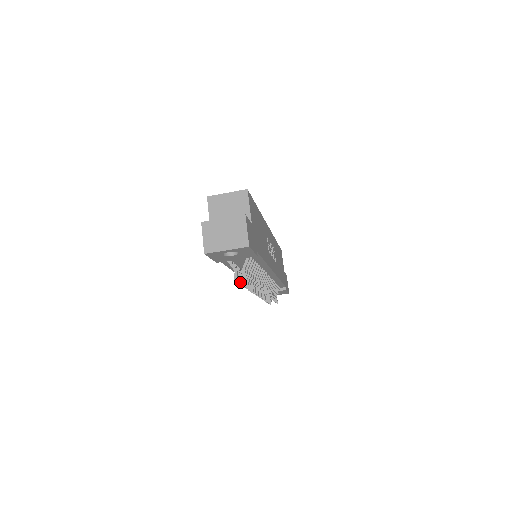
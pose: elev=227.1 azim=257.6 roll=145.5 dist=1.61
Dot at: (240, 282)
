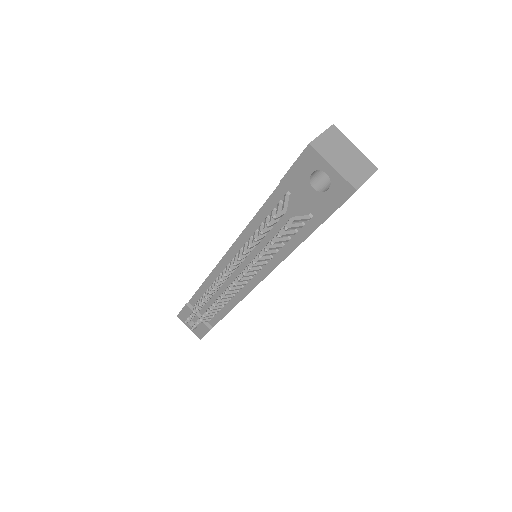
Dot at: (264, 231)
